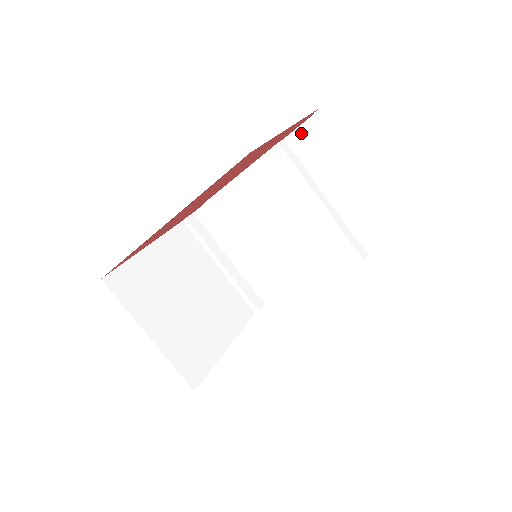
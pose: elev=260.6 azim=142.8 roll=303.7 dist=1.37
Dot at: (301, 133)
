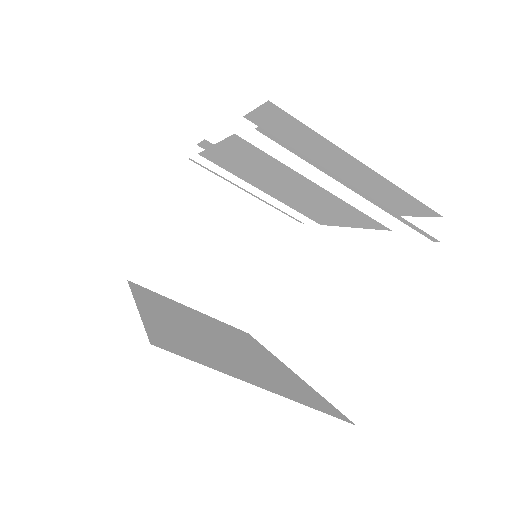
Dot at: (260, 116)
